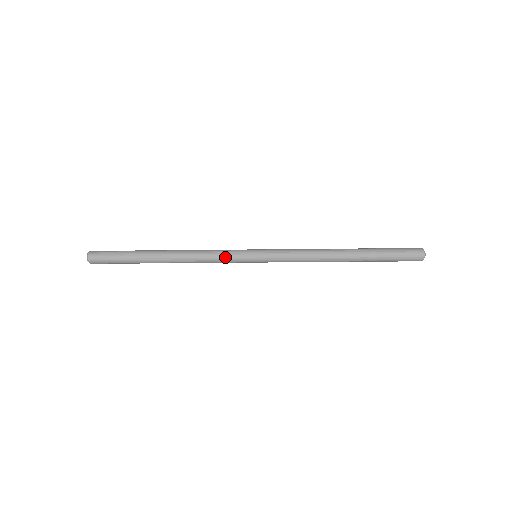
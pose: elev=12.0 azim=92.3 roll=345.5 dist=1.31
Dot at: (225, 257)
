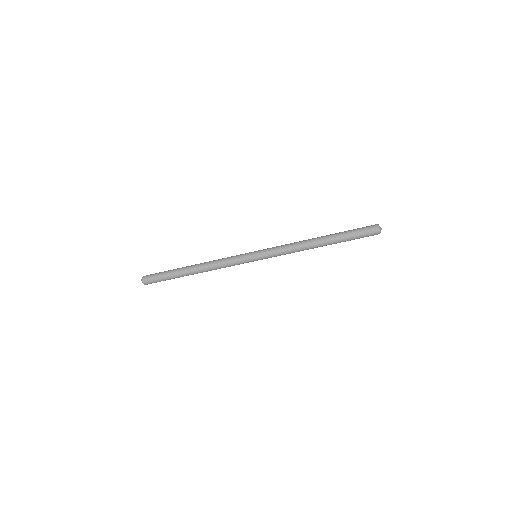
Dot at: (233, 260)
